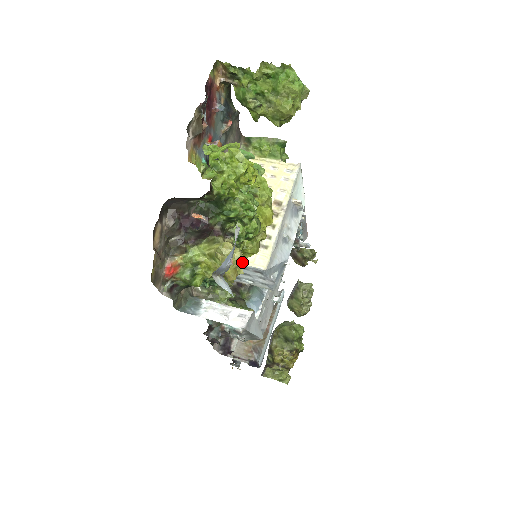
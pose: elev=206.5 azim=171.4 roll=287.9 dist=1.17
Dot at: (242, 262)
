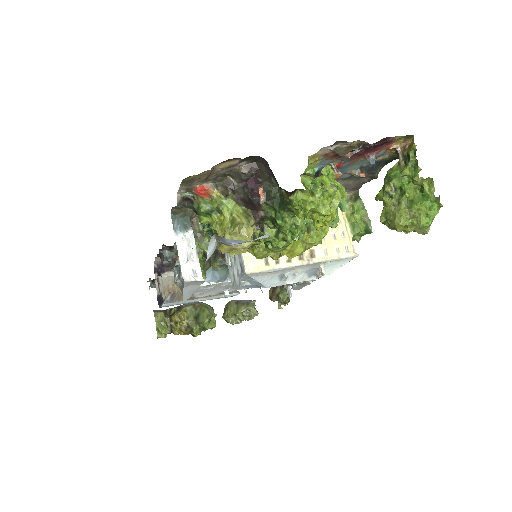
Dot at: (242, 251)
